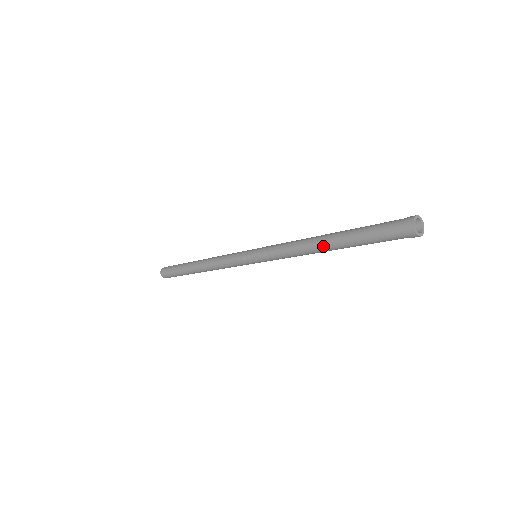
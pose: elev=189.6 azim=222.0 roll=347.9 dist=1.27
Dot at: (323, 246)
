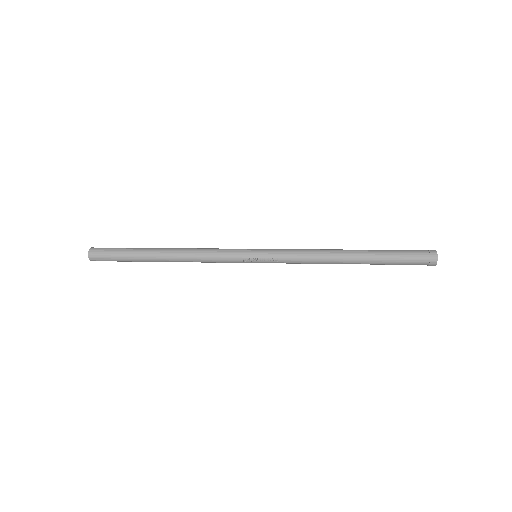
Dot at: (348, 263)
